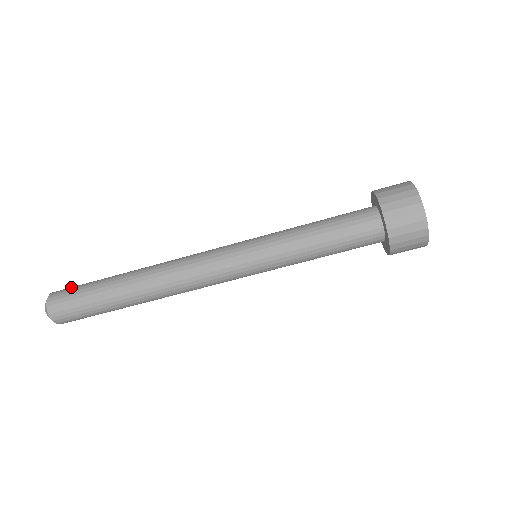
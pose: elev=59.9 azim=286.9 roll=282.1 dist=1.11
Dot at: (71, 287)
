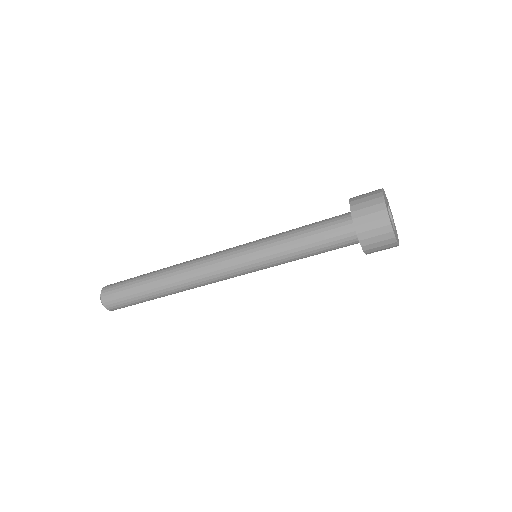
Dot at: occluded
